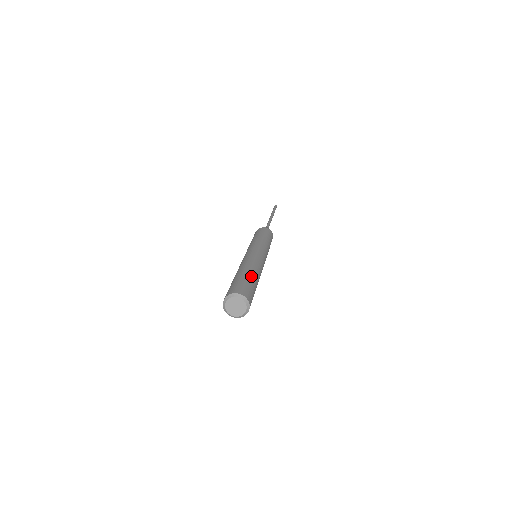
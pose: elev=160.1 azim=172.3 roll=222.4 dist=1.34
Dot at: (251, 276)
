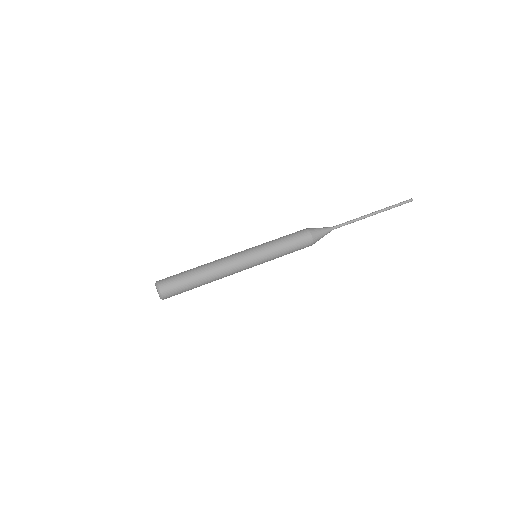
Dot at: (196, 281)
